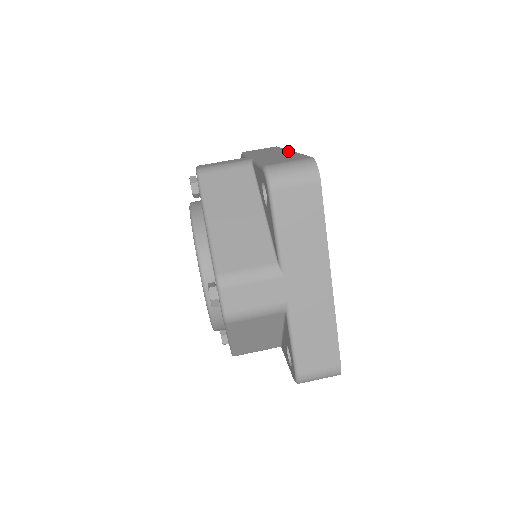
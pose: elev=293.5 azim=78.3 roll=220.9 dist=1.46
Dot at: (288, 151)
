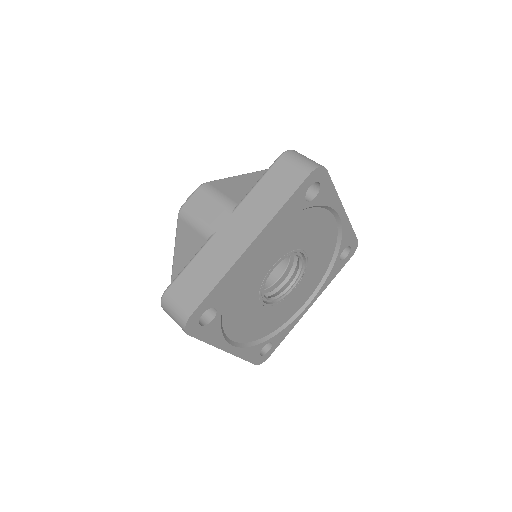
Dot at: occluded
